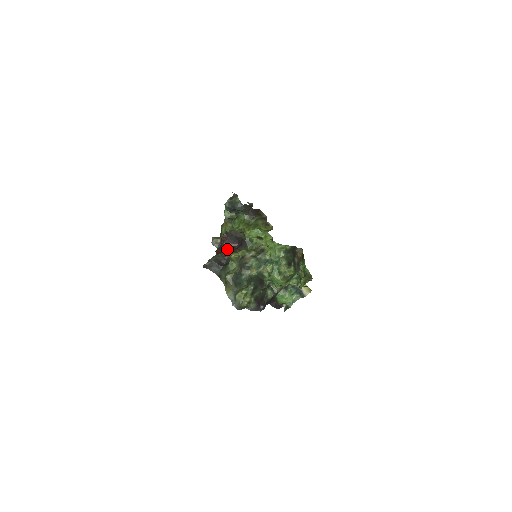
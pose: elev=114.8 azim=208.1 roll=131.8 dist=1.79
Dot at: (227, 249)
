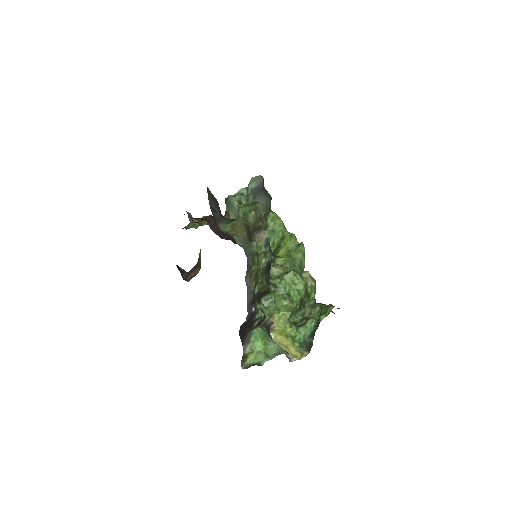
Dot at: occluded
